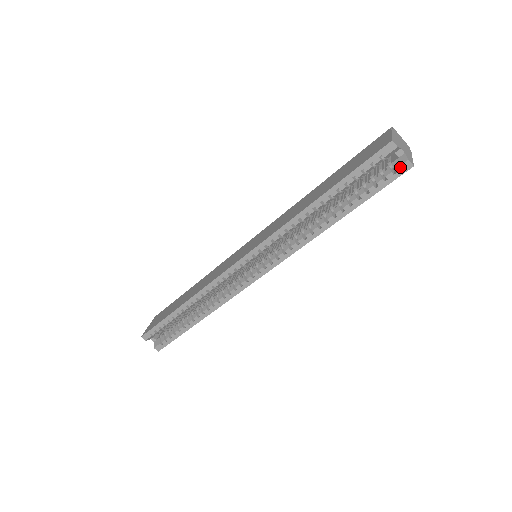
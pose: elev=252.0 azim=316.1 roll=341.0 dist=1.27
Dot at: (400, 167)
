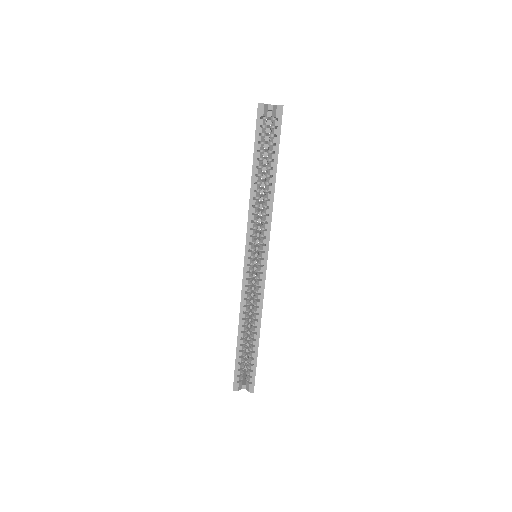
Dot at: (277, 113)
